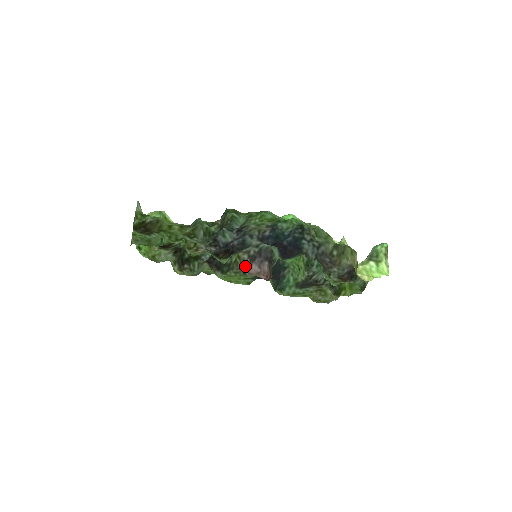
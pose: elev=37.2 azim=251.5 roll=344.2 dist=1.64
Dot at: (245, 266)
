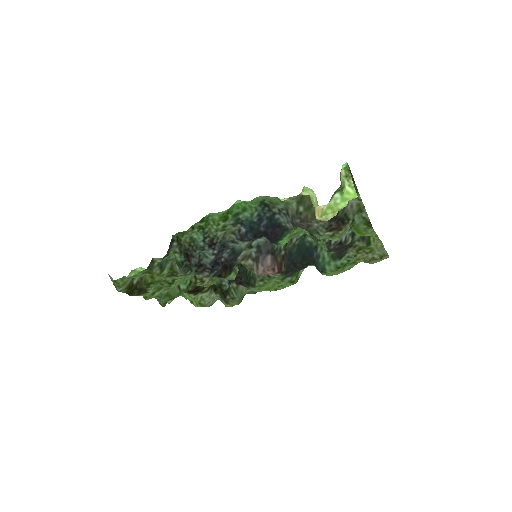
Dot at: (254, 271)
